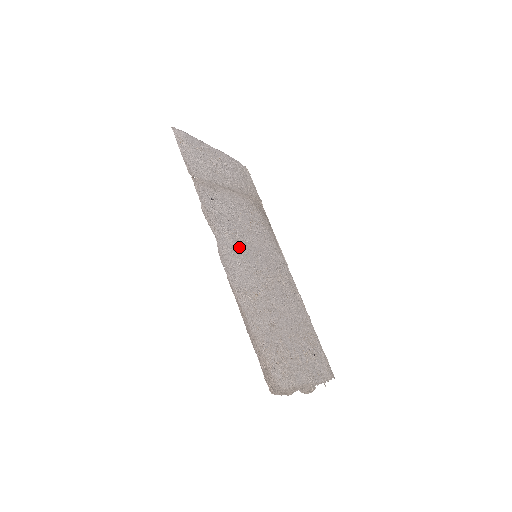
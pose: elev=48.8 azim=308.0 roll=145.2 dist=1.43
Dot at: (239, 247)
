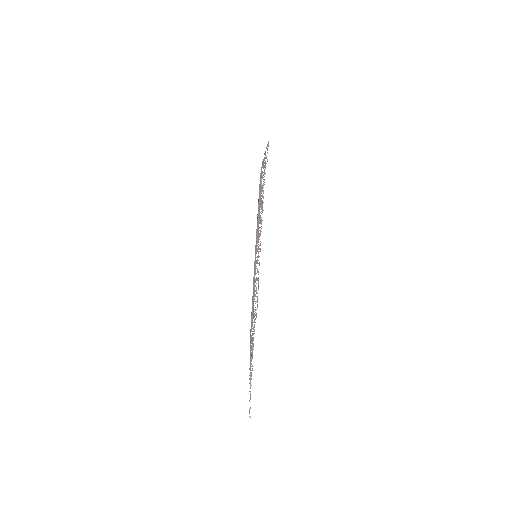
Dot at: occluded
